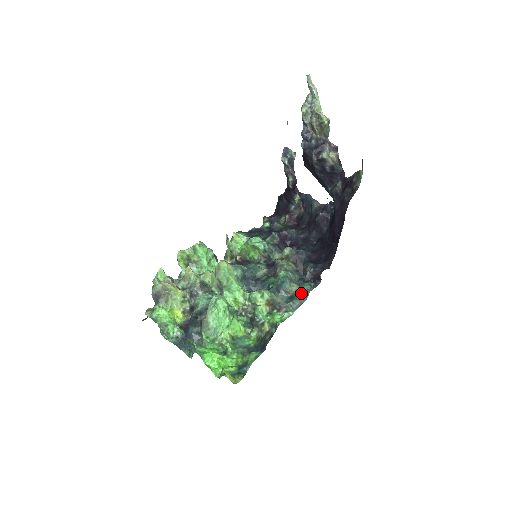
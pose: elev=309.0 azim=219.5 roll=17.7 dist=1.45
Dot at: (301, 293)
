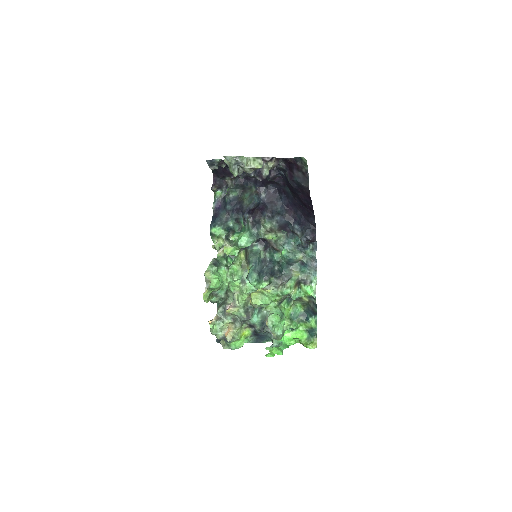
Dot at: (309, 259)
